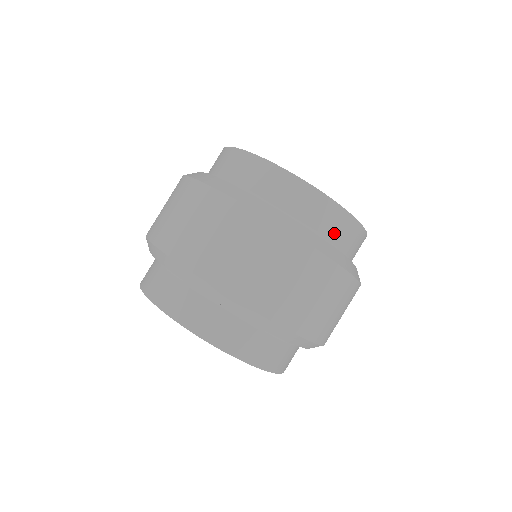
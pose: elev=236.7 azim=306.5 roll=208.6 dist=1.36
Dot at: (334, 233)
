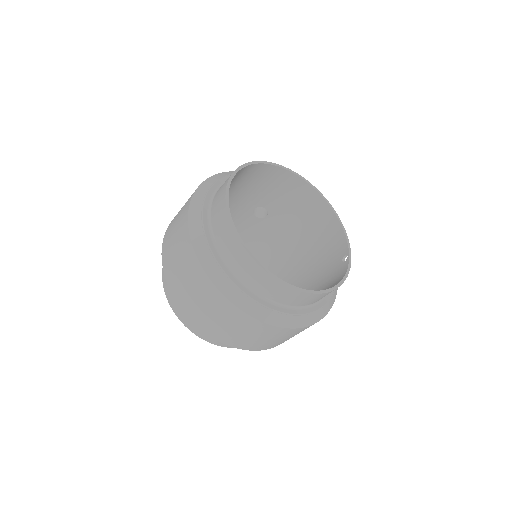
Dot at: (291, 301)
